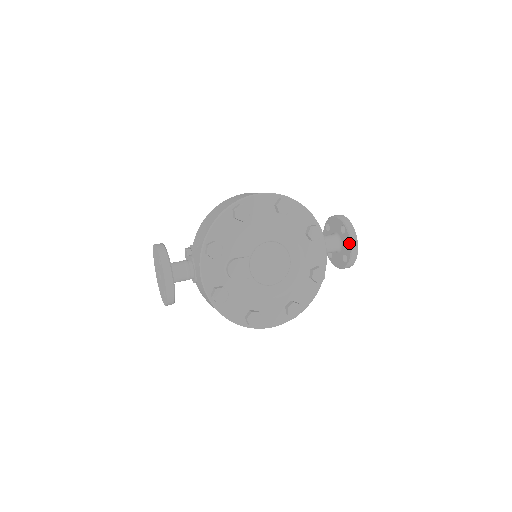
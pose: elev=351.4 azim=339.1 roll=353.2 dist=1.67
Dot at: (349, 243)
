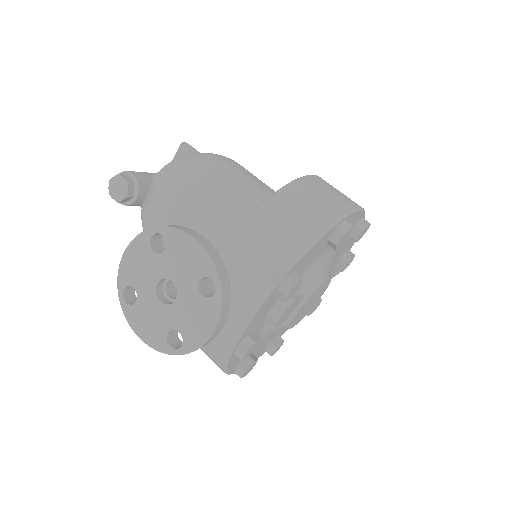
Dot at: occluded
